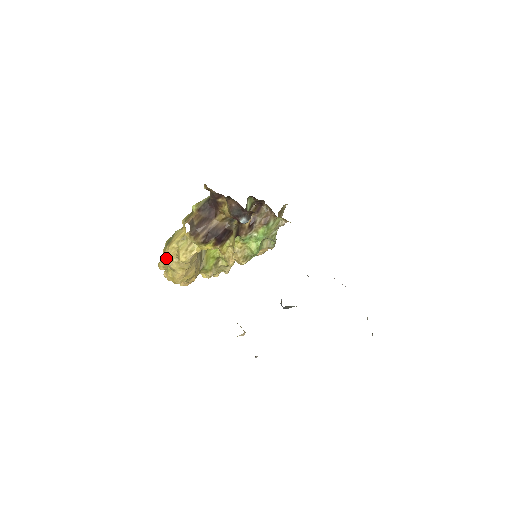
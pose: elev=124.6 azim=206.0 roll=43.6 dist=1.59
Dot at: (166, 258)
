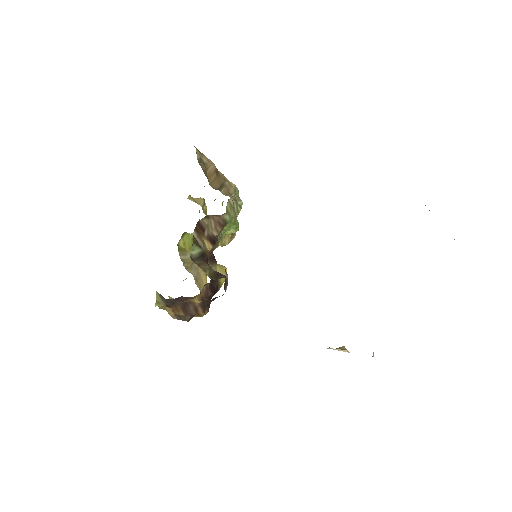
Dot at: occluded
